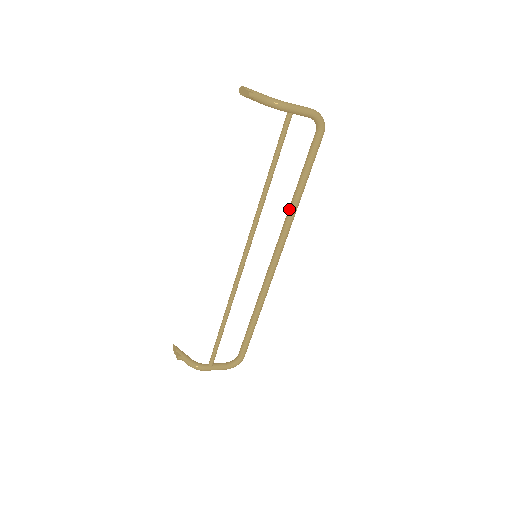
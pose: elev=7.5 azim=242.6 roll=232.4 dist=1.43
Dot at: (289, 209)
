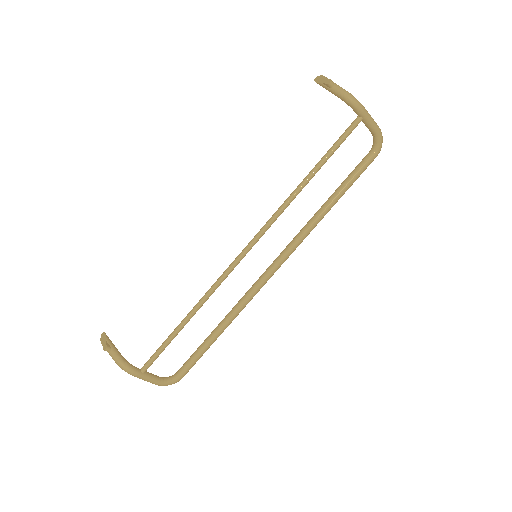
Dot at: (311, 219)
